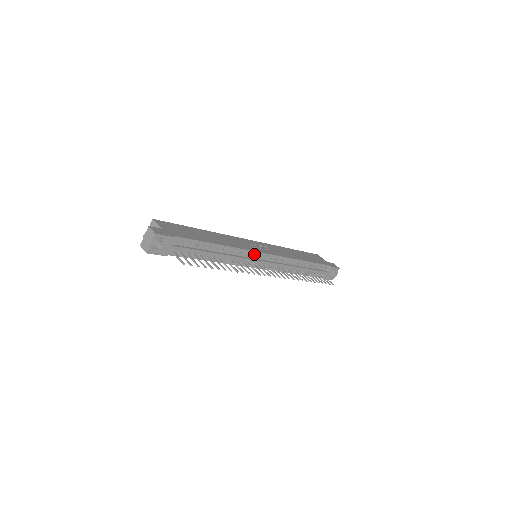
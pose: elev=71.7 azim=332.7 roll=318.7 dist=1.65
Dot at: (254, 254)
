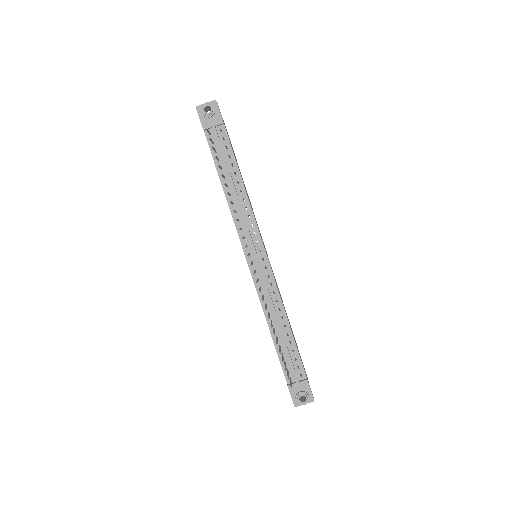
Dot at: (257, 236)
